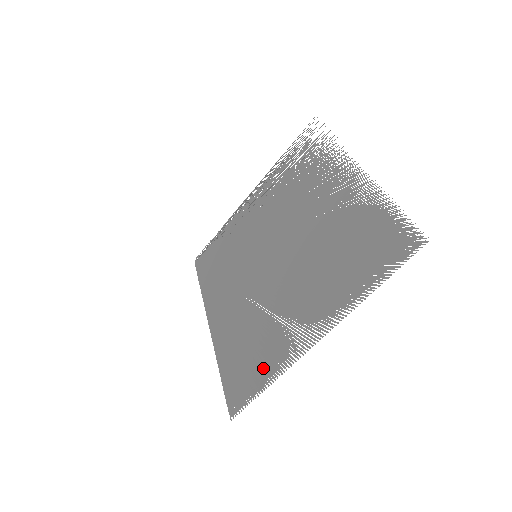
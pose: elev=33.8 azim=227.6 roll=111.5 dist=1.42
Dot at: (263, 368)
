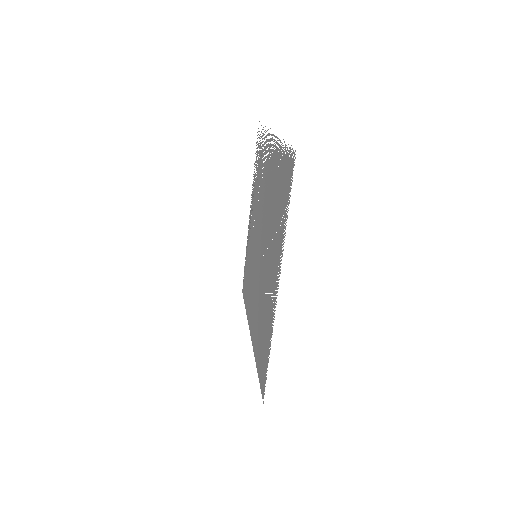
Dot at: (267, 342)
